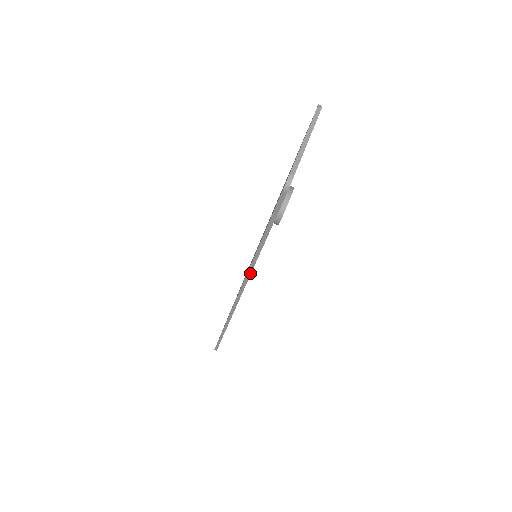
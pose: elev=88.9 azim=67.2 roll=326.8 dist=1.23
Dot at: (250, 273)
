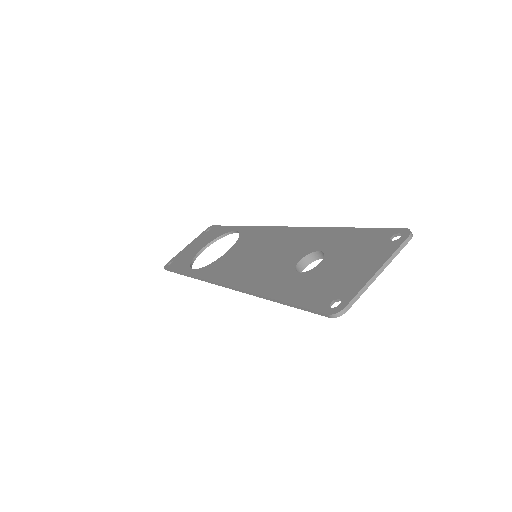
Dot at: (245, 292)
